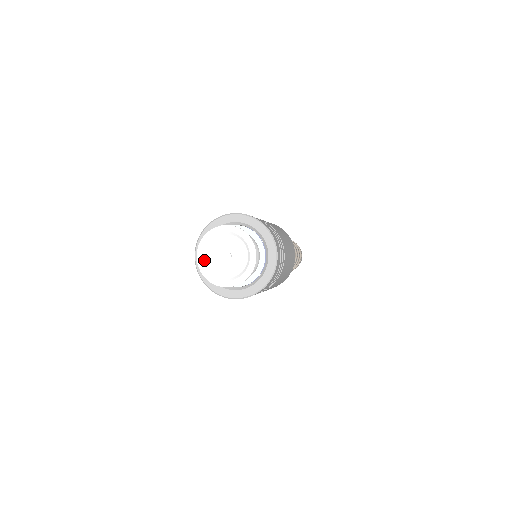
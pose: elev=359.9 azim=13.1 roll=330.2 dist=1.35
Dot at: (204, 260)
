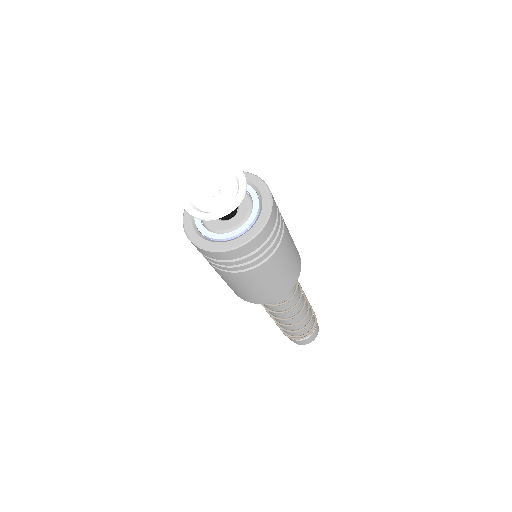
Dot at: (193, 186)
